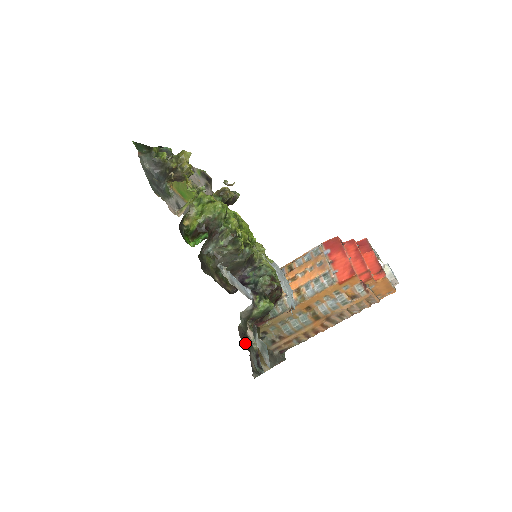
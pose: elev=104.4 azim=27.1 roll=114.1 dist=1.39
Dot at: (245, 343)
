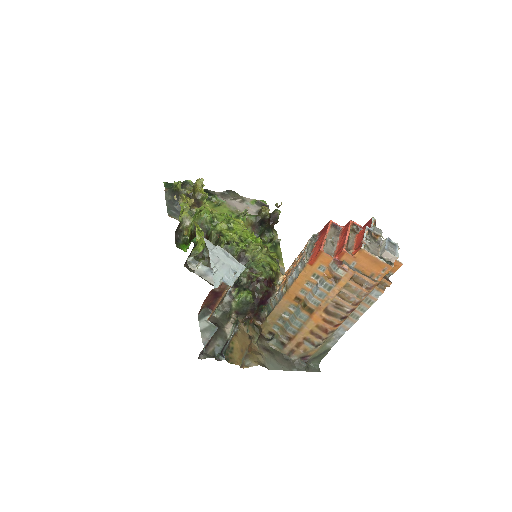
Dot at: occluded
